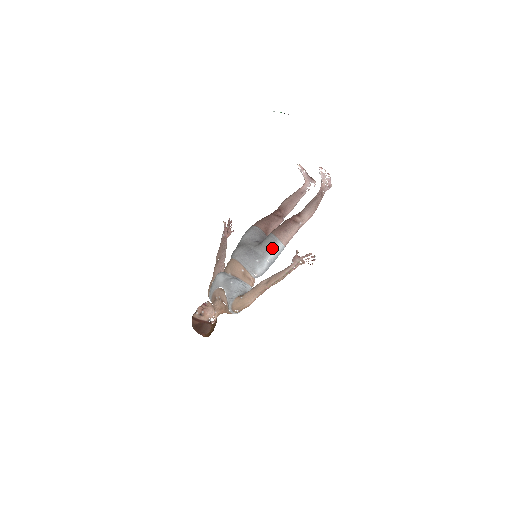
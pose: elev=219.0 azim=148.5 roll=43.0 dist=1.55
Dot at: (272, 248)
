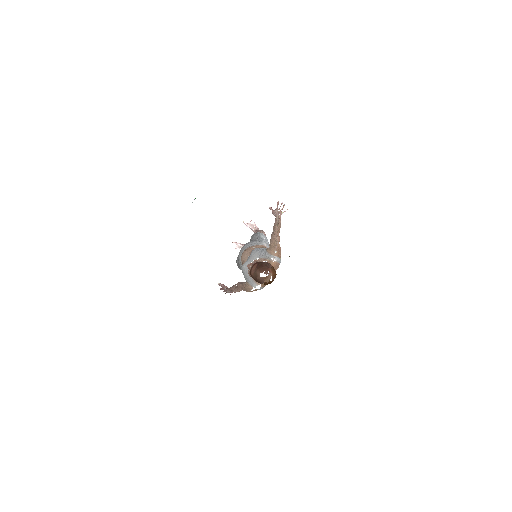
Dot at: (258, 234)
